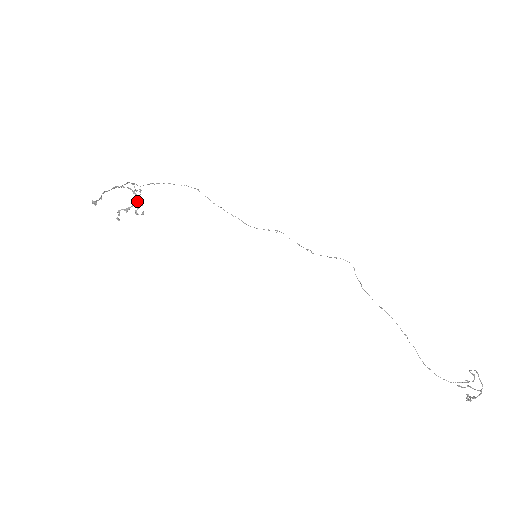
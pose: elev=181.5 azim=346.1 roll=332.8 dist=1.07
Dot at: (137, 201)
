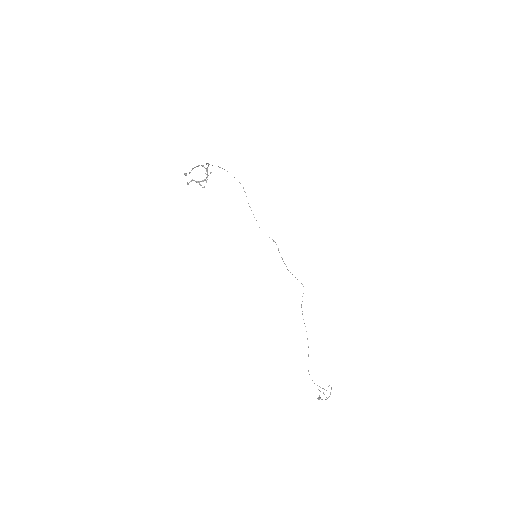
Dot at: (206, 180)
